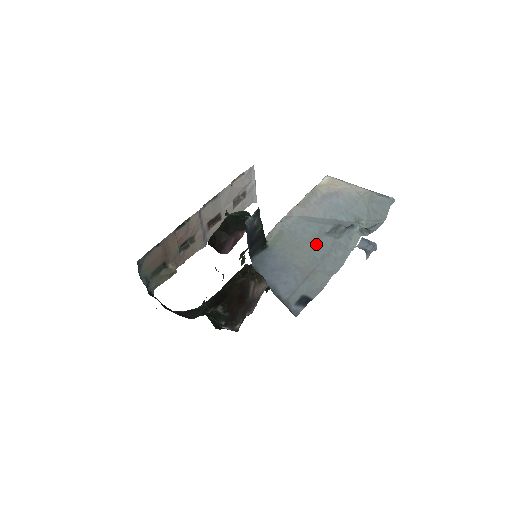
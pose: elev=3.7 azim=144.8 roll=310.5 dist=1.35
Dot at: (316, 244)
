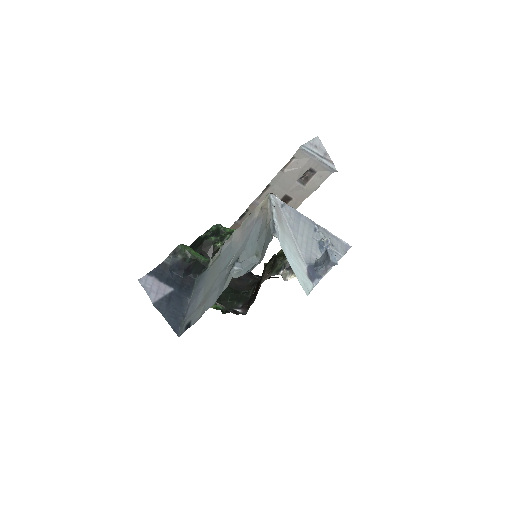
Dot at: (220, 275)
